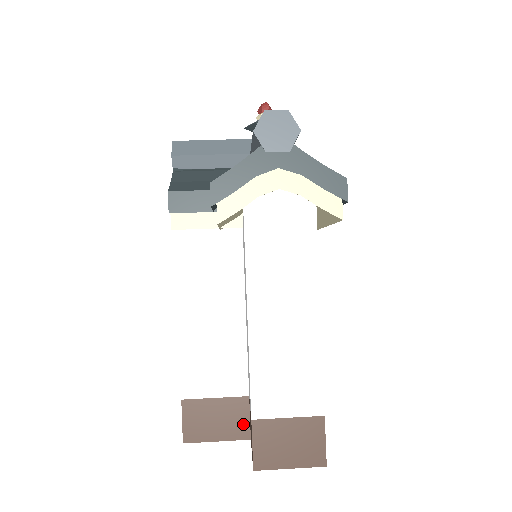
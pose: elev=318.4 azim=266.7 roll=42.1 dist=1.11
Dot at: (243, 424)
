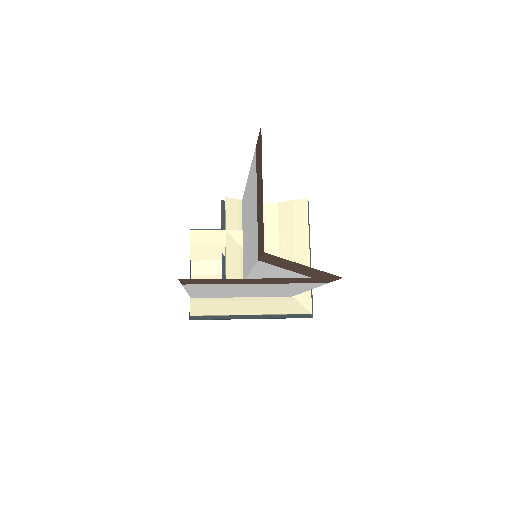
Dot at: occluded
